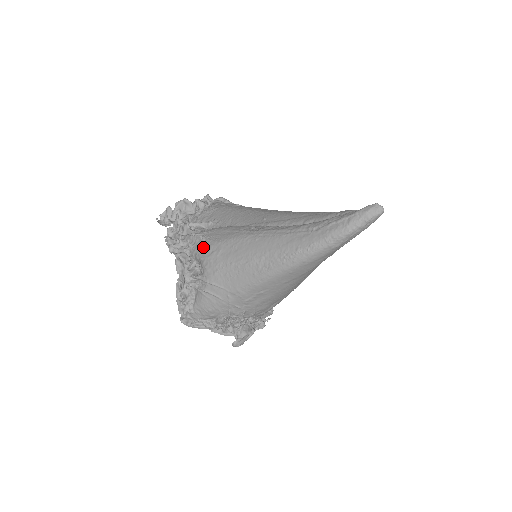
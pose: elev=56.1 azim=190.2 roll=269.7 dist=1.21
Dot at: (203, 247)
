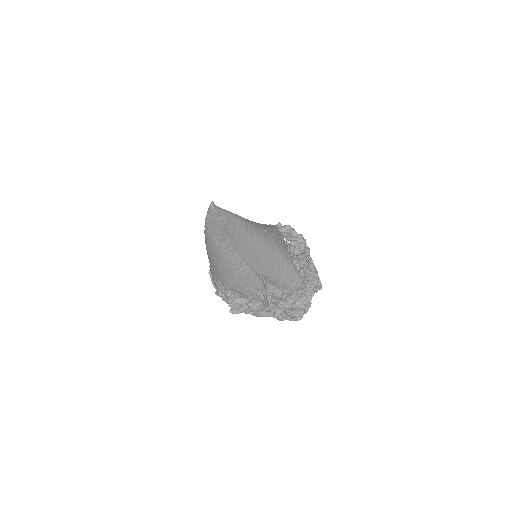
Dot at: occluded
